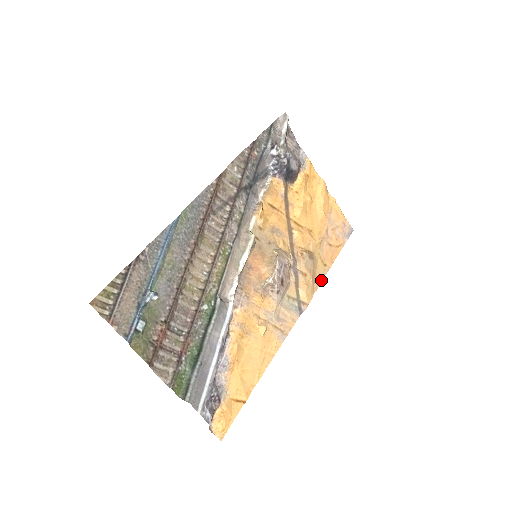
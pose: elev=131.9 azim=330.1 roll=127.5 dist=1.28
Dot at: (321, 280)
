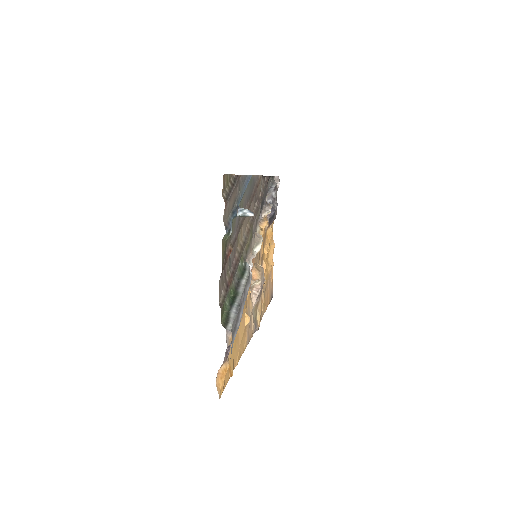
Dot at: (262, 316)
